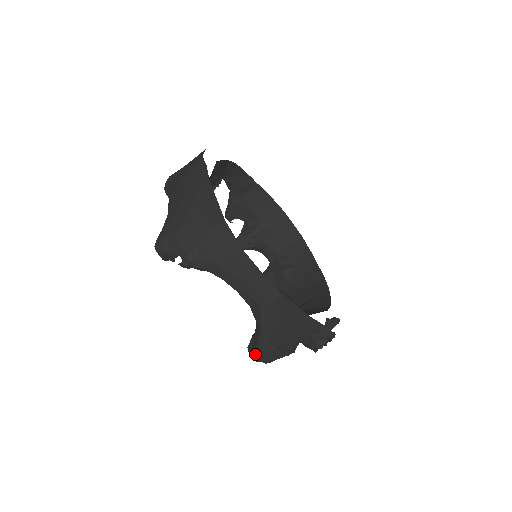
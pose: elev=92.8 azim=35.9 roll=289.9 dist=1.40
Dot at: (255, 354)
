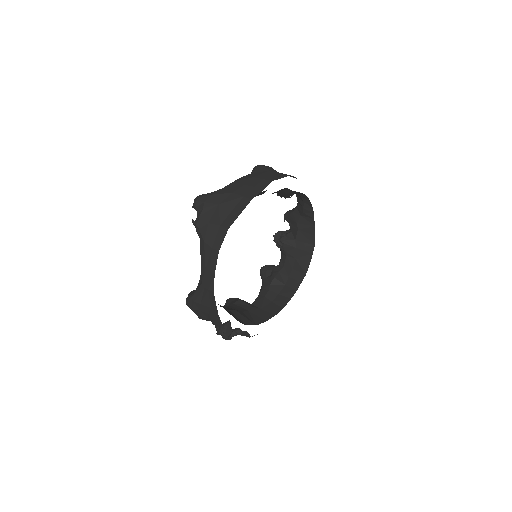
Dot at: occluded
